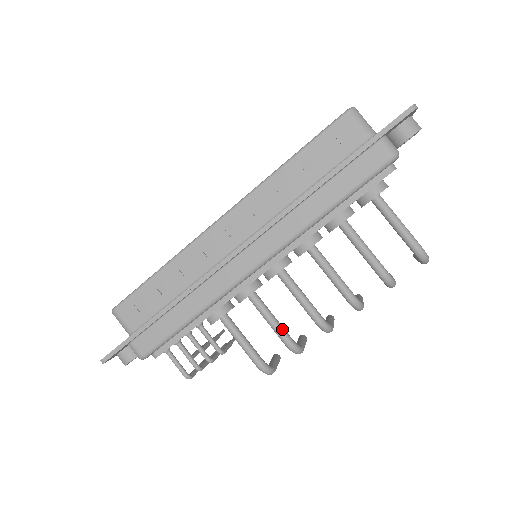
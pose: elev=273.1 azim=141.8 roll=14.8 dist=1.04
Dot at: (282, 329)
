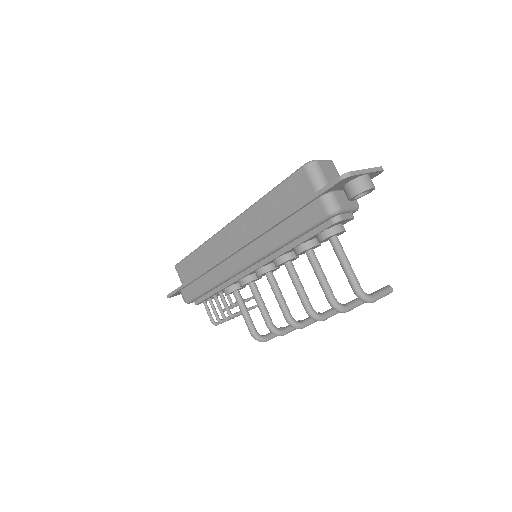
Dot at: (266, 315)
